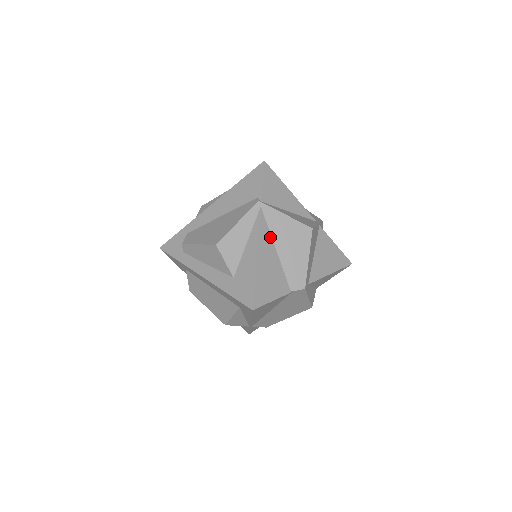
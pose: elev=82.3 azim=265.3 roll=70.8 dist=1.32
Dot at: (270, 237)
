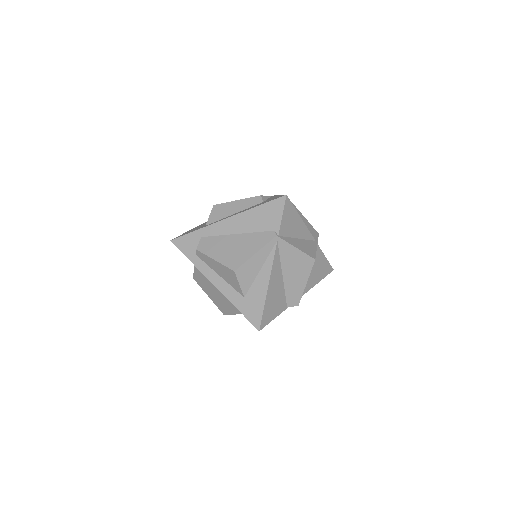
Dot at: (280, 266)
